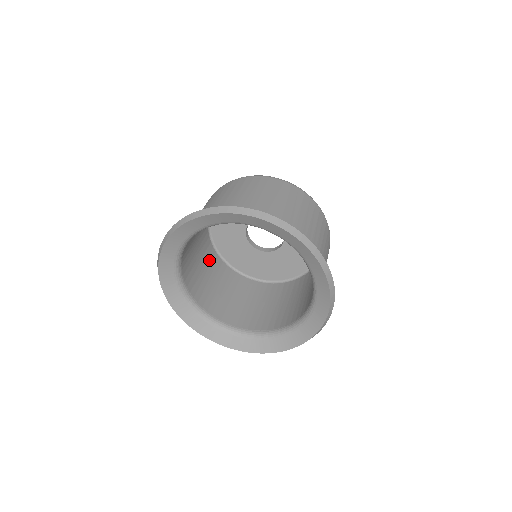
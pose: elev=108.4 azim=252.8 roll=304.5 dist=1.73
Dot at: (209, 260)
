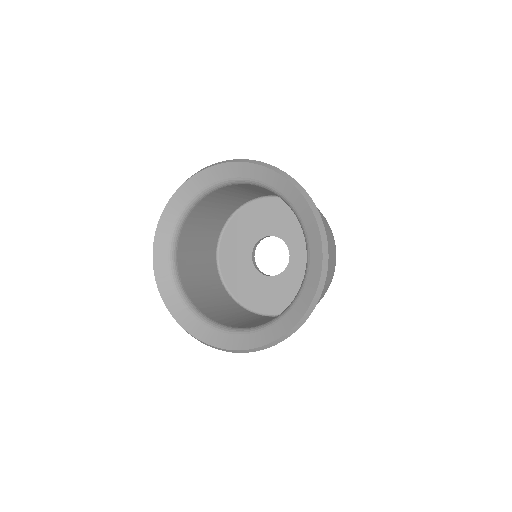
Dot at: (211, 234)
